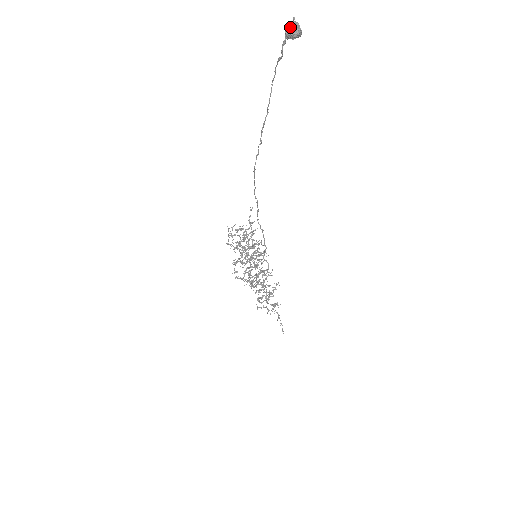
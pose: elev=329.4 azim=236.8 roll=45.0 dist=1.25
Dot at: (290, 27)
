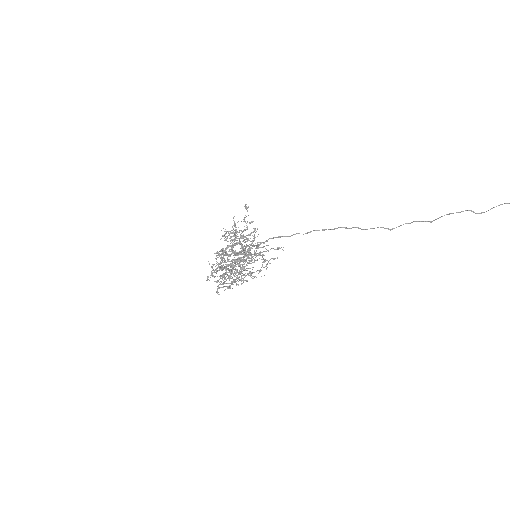
Dot at: out of frame
